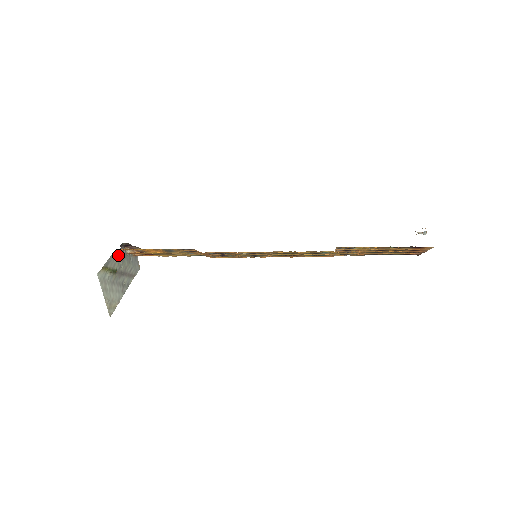
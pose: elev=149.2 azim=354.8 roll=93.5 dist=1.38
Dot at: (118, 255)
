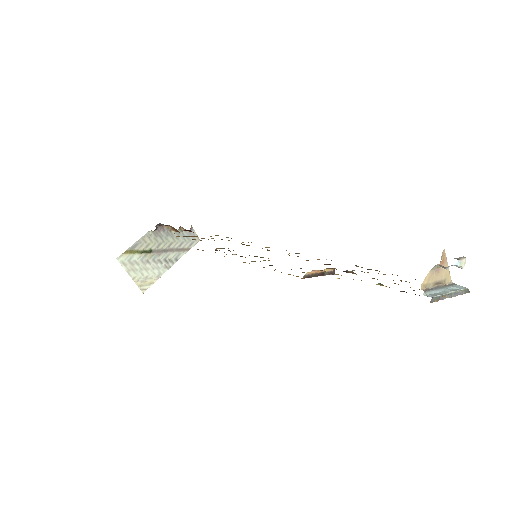
Dot at: (154, 235)
